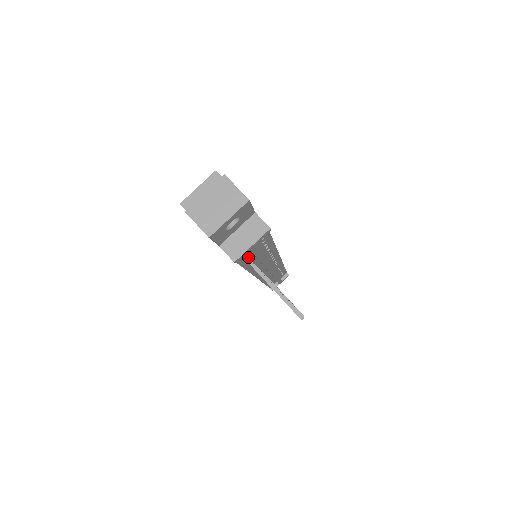
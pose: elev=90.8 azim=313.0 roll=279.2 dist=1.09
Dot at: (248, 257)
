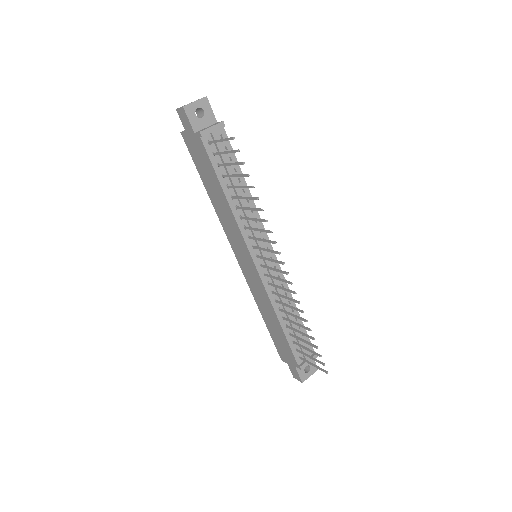
Dot at: (220, 167)
